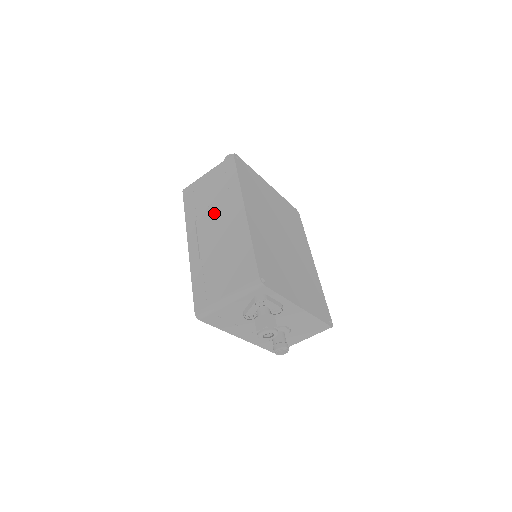
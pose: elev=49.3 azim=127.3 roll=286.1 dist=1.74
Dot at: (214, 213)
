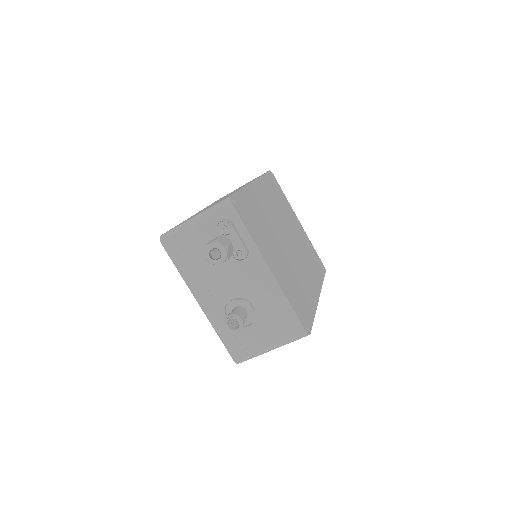
Dot at: occluded
